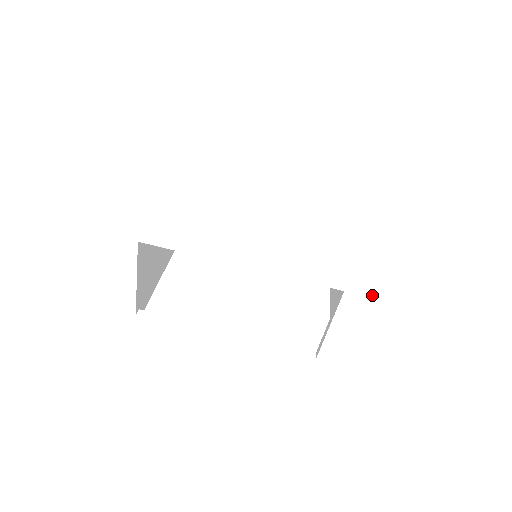
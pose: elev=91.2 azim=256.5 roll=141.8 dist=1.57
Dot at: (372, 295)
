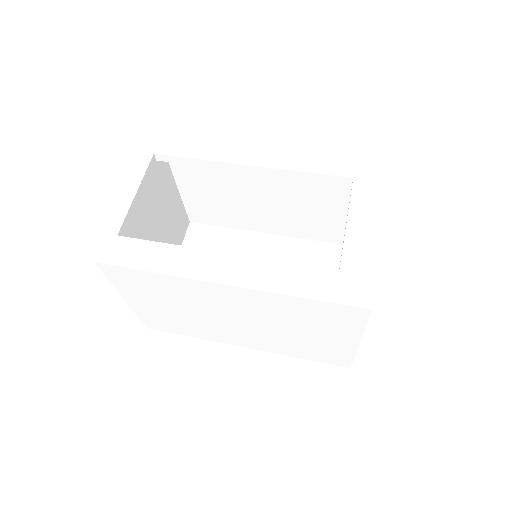
Dot at: (382, 179)
